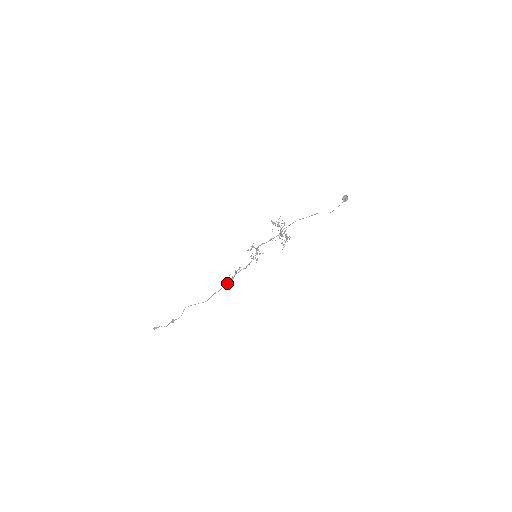
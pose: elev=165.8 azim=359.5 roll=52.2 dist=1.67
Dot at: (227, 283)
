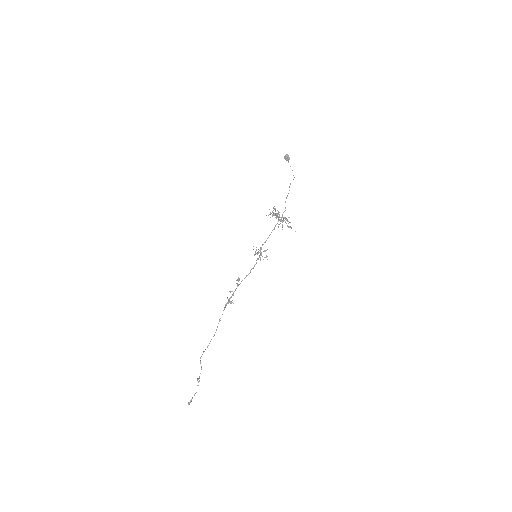
Dot at: (230, 302)
